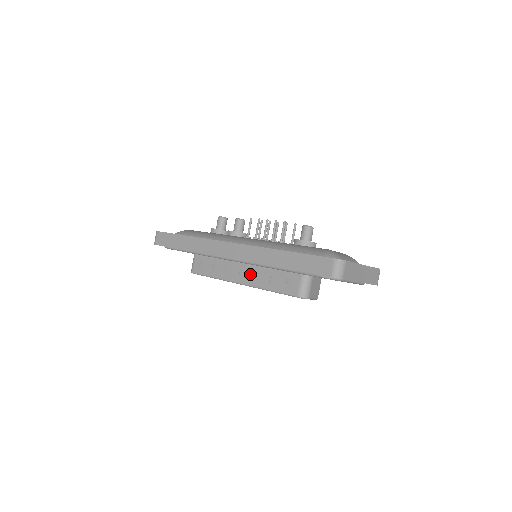
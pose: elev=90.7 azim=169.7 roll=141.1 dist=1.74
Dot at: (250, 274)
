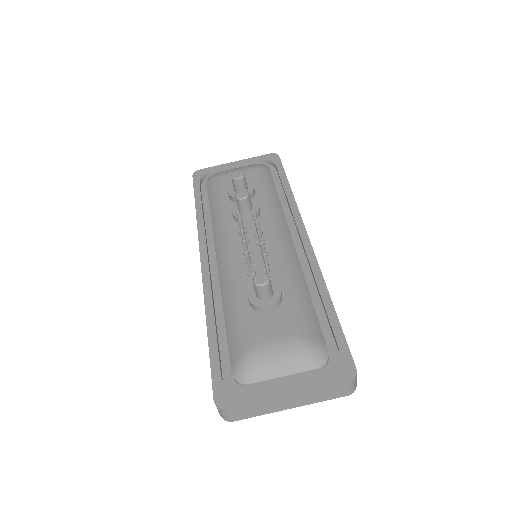
Dot at: occluded
